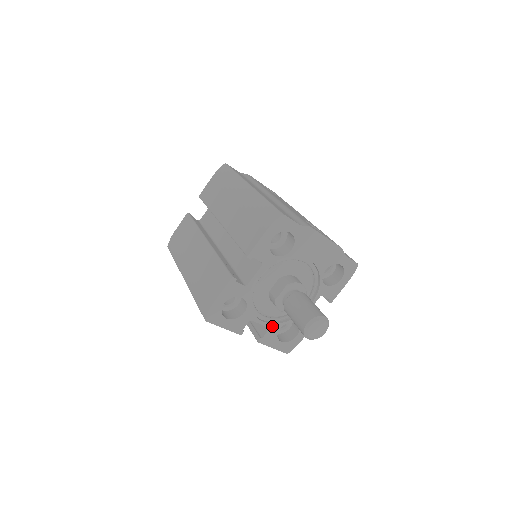
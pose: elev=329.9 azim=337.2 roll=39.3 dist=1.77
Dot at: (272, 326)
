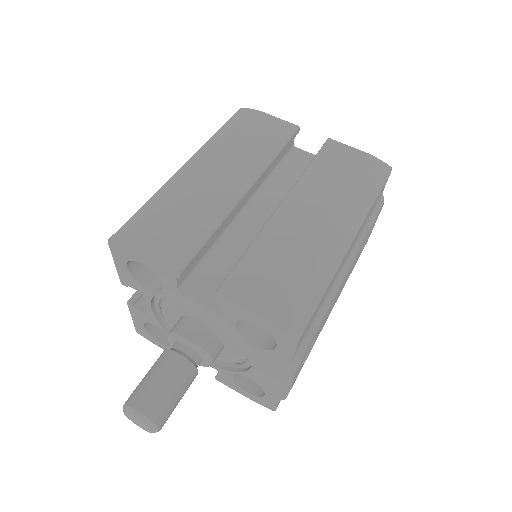
Dot at: (153, 318)
